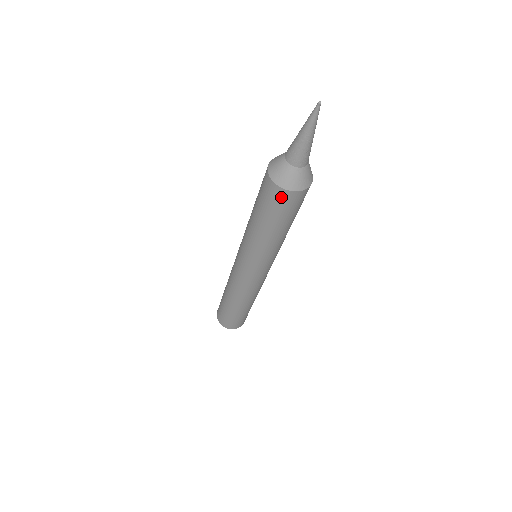
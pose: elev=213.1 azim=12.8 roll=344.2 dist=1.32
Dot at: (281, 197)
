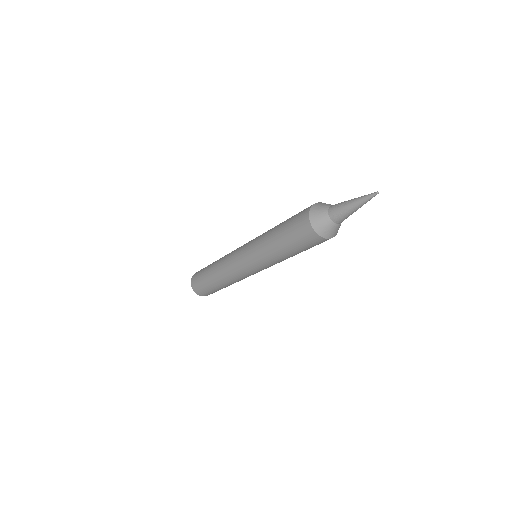
Dot at: (322, 242)
